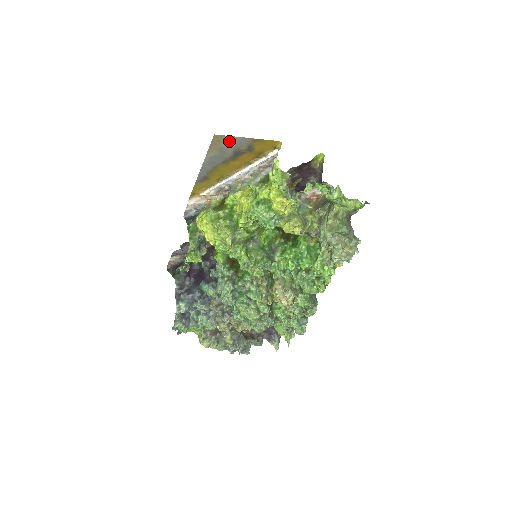
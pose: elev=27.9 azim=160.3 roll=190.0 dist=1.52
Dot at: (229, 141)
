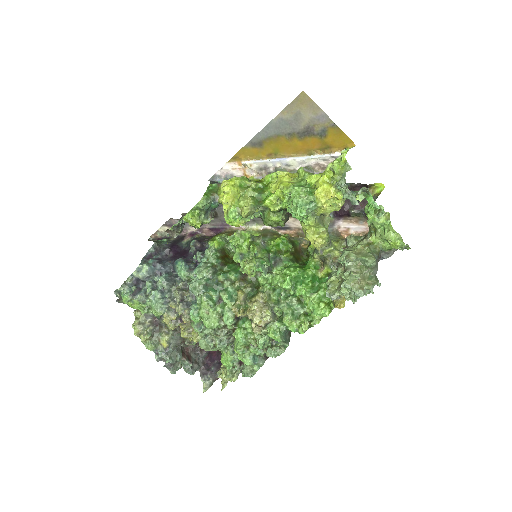
Dot at: (311, 110)
